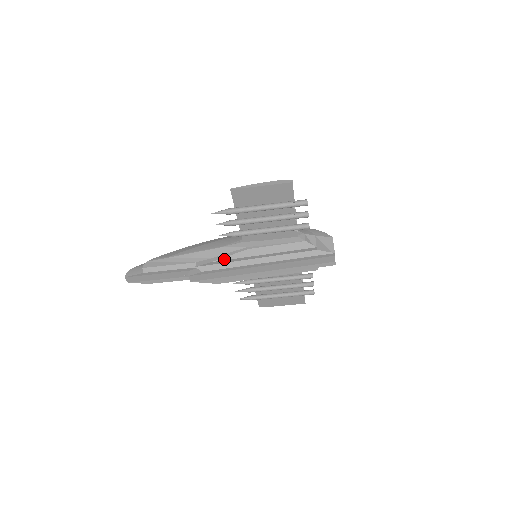
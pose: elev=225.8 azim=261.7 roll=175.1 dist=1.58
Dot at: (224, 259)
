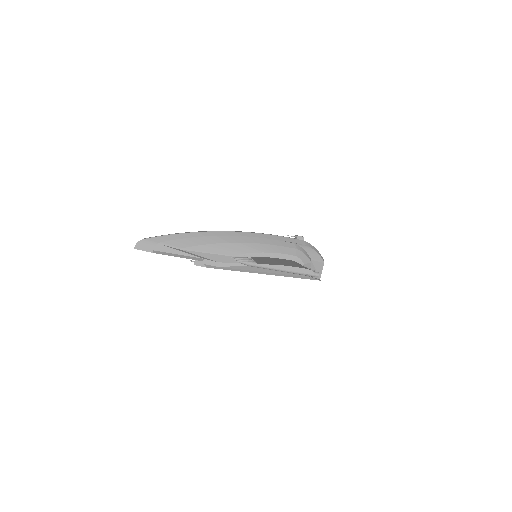
Dot at: (230, 267)
